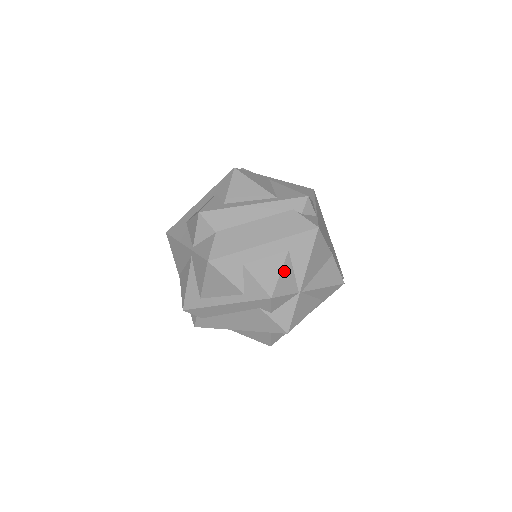
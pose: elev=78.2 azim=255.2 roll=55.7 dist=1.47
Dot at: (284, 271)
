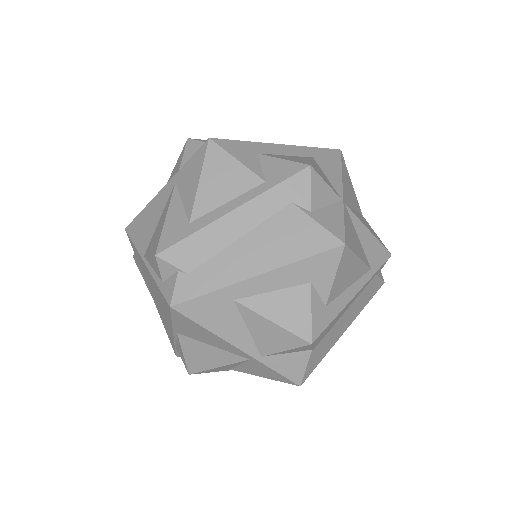
Dot at: (315, 165)
